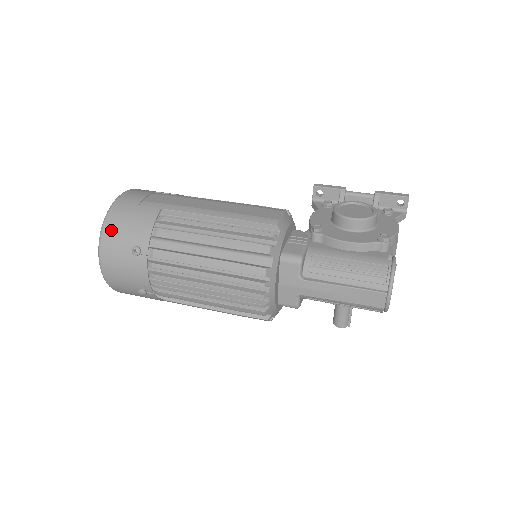
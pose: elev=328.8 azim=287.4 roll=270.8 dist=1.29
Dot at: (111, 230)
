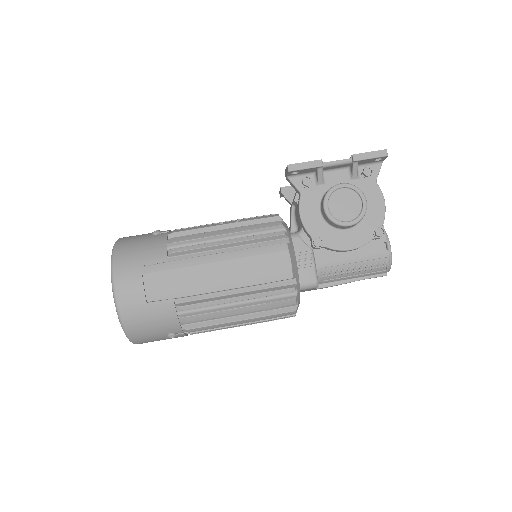
Dot at: (137, 333)
